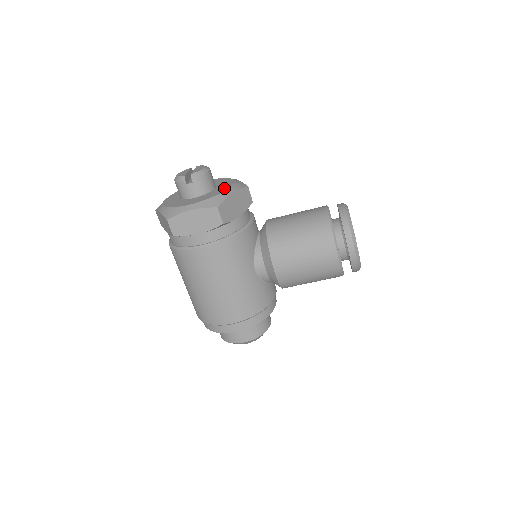
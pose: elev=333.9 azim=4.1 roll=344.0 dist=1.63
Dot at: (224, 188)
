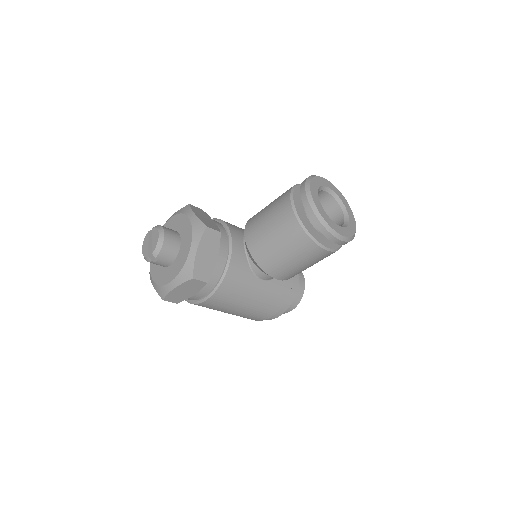
Dot at: (187, 246)
